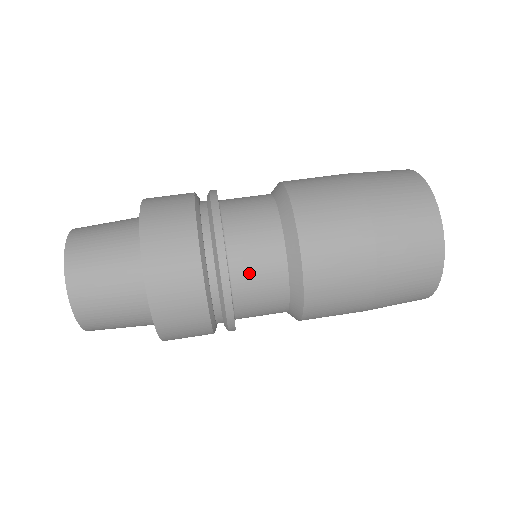
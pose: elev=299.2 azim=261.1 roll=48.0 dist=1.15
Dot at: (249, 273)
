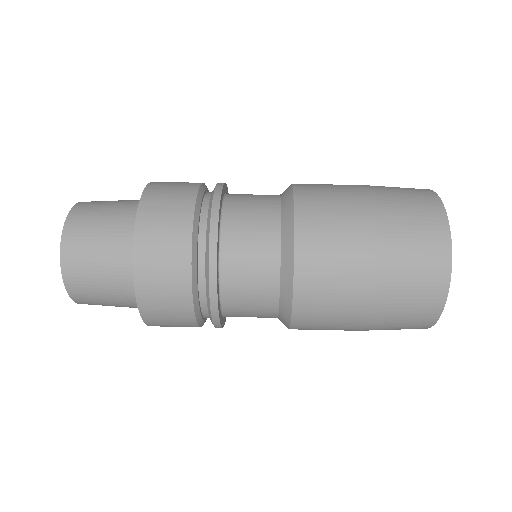
Dot at: (240, 262)
